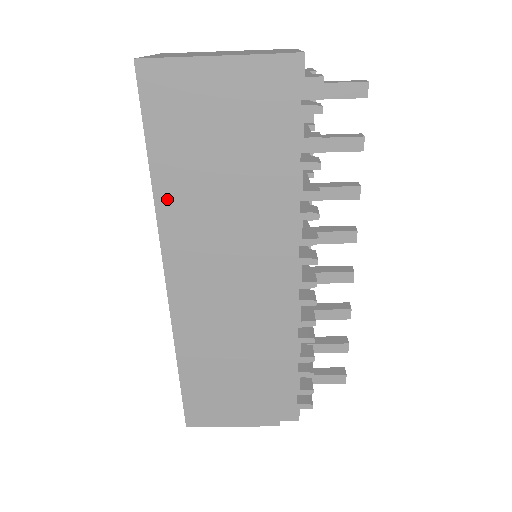
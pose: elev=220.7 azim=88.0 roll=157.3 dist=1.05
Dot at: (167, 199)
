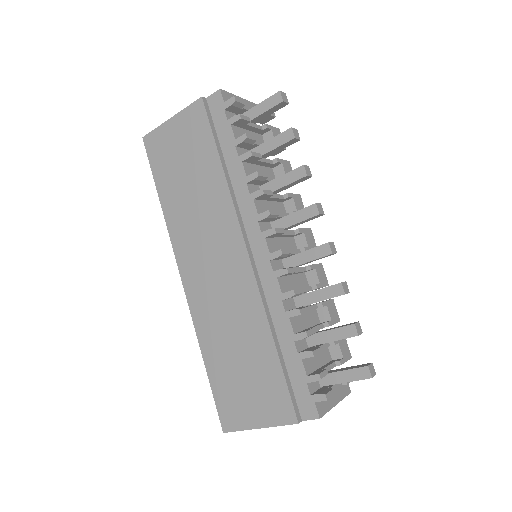
Dot at: (171, 215)
